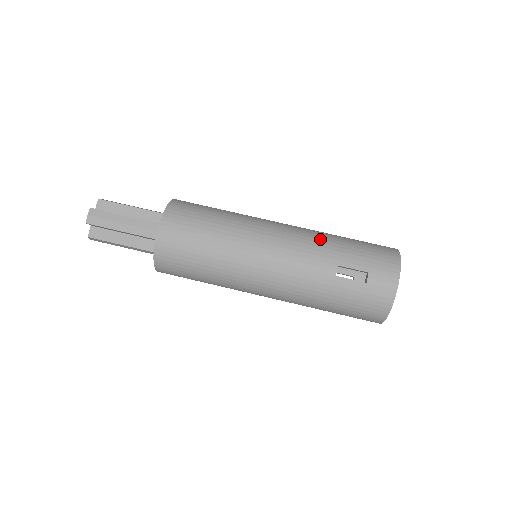
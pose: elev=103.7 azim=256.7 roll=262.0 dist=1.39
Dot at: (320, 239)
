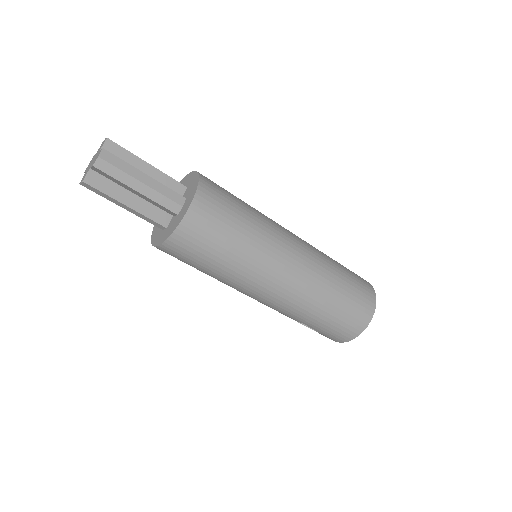
Dot at: (304, 309)
